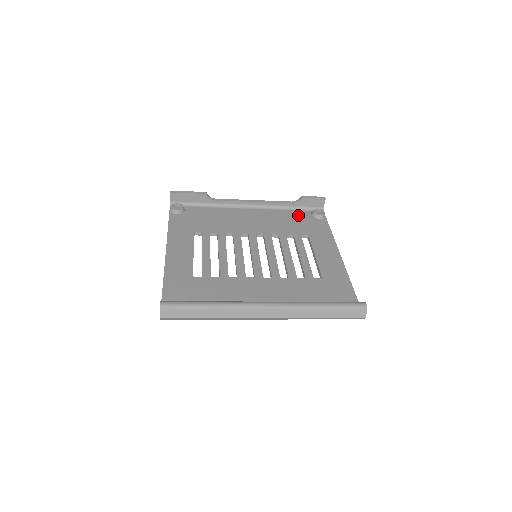
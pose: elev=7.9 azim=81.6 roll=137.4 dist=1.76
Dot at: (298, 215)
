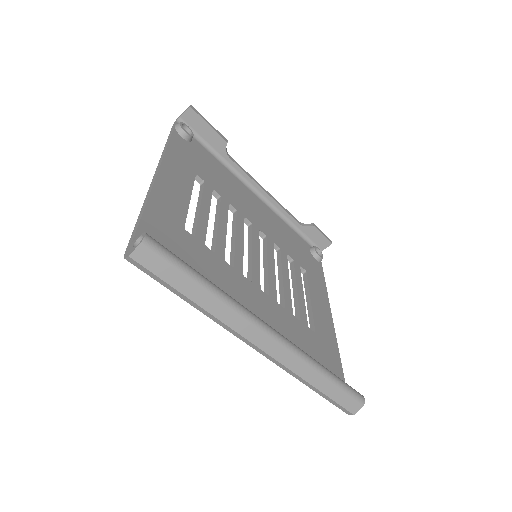
Dot at: (299, 240)
